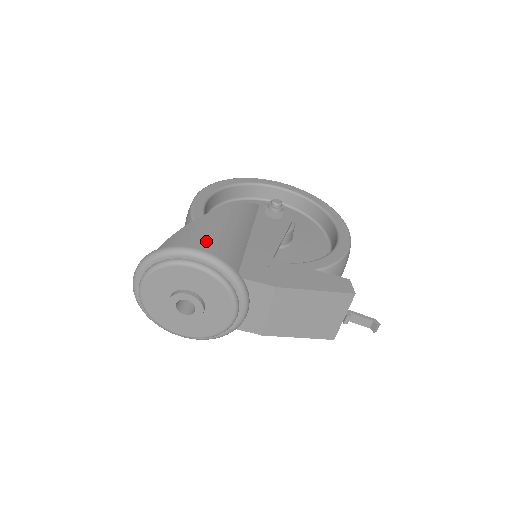
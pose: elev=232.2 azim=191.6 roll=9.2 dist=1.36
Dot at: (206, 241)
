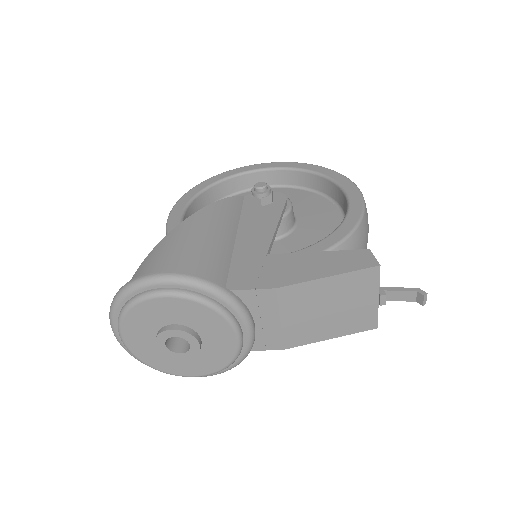
Dot at: (176, 259)
